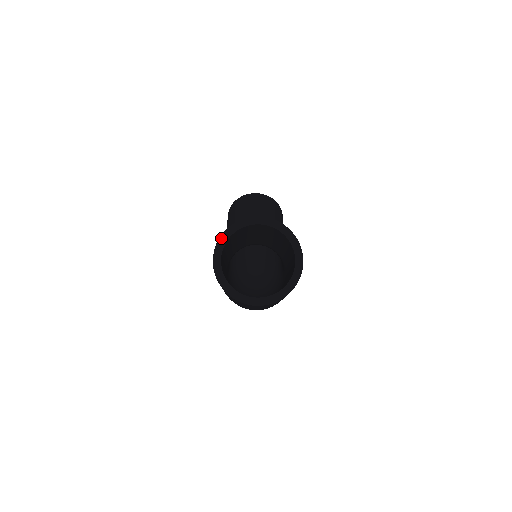
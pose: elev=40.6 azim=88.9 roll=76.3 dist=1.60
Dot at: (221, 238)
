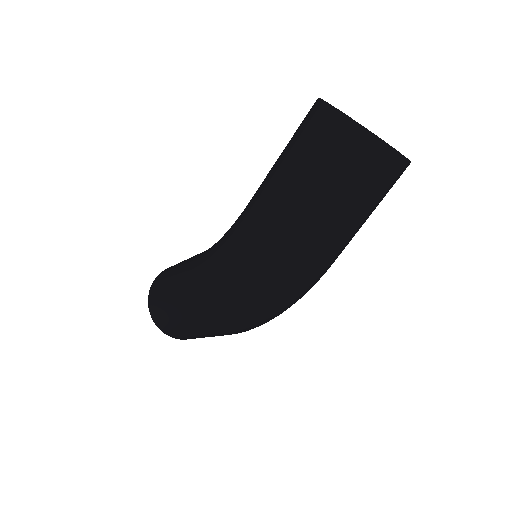
Dot at: occluded
